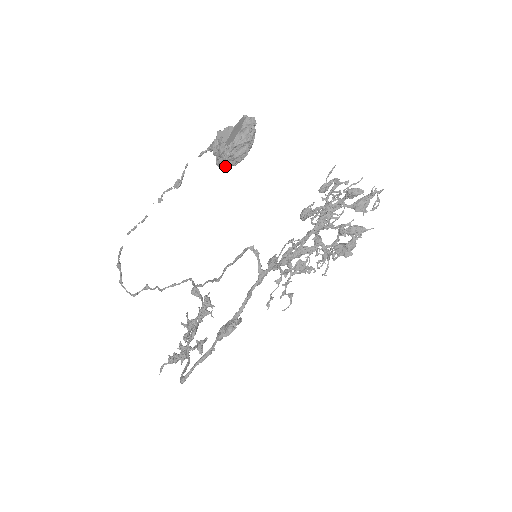
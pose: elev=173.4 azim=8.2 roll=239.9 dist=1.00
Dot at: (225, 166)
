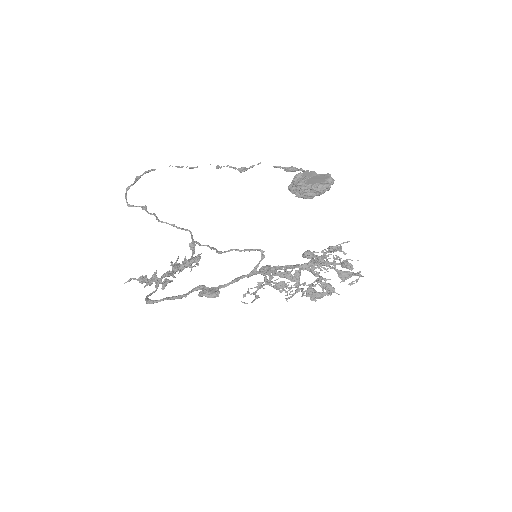
Dot at: (293, 193)
